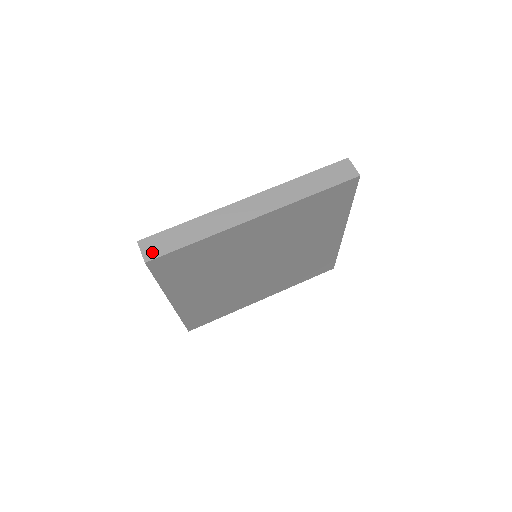
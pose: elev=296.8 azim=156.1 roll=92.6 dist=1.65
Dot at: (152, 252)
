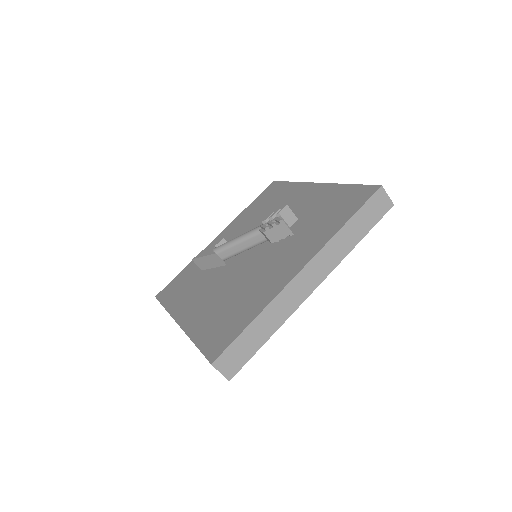
Dot at: (232, 368)
